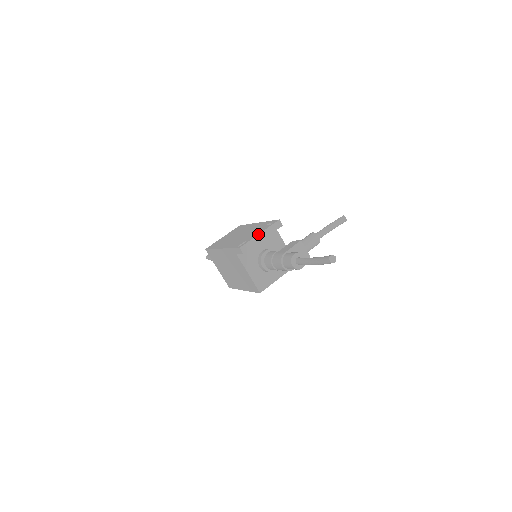
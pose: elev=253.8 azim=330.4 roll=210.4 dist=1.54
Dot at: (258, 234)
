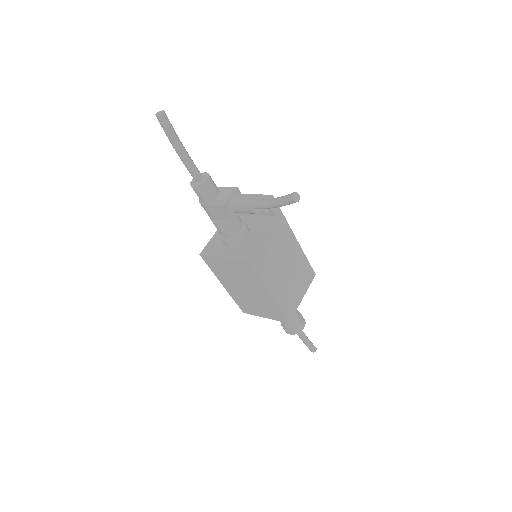
Dot at: (246, 194)
